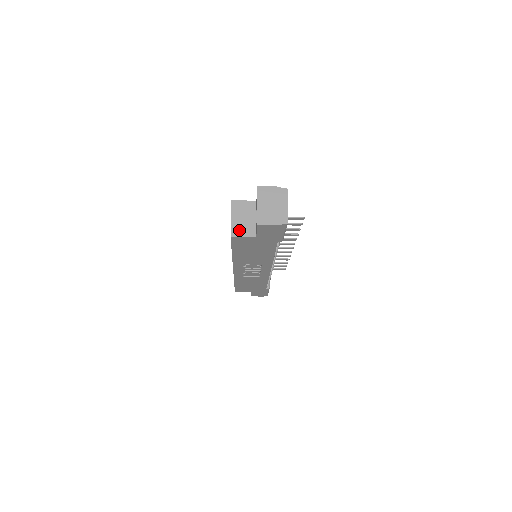
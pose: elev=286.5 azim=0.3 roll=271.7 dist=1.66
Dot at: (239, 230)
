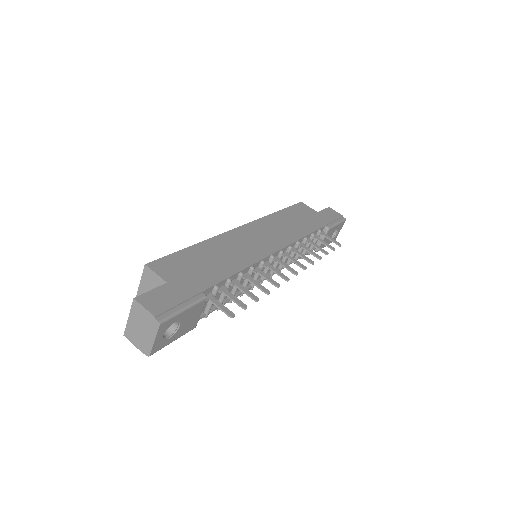
Dot at: occluded
